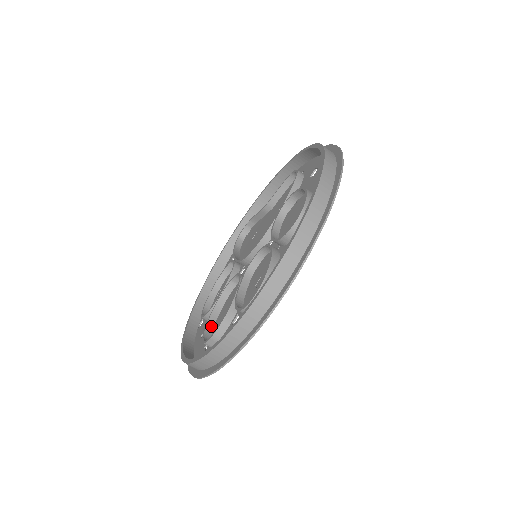
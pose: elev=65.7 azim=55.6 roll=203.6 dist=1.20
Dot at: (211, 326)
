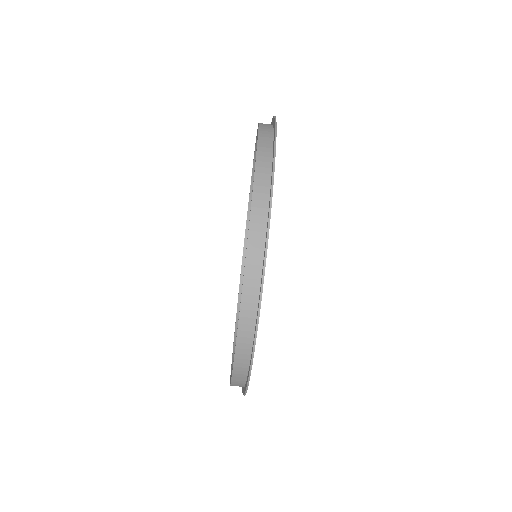
Dot at: occluded
